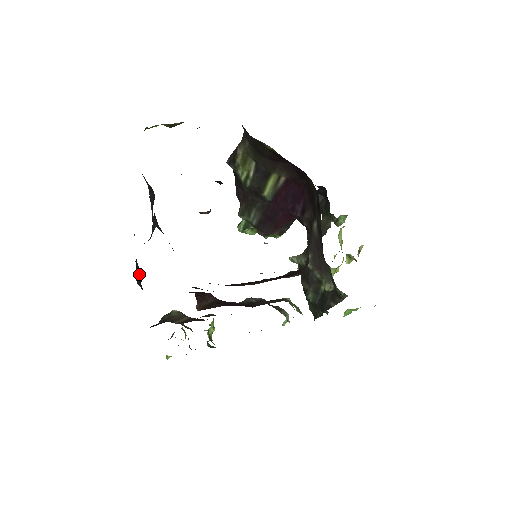
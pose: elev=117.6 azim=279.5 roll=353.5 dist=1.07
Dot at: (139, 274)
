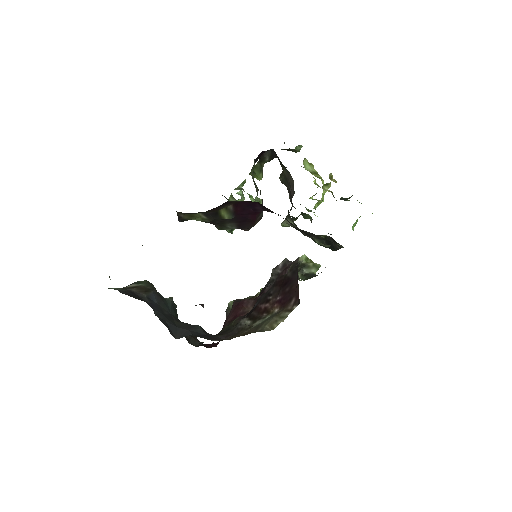
Dot at: (191, 337)
